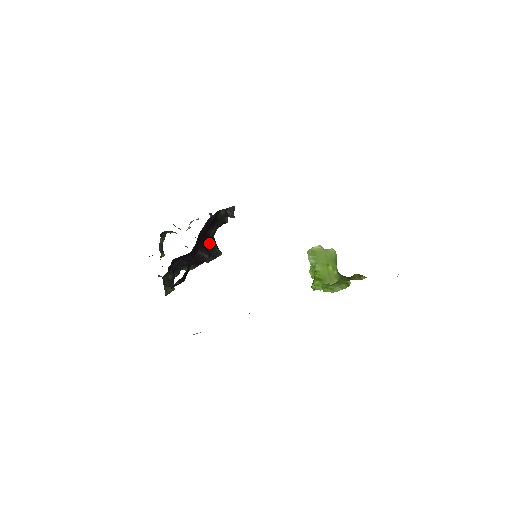
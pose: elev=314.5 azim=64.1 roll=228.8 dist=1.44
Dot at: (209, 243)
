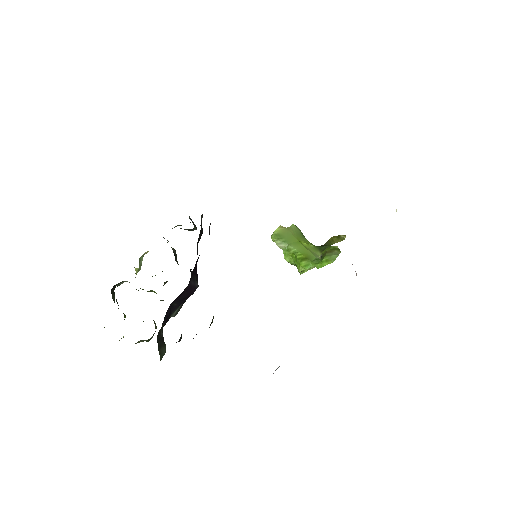
Dot at: (196, 266)
